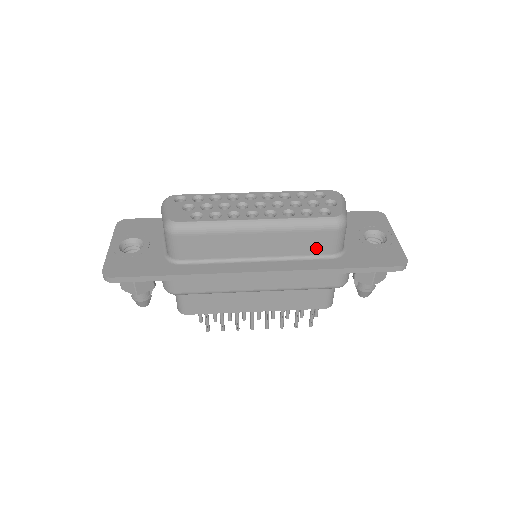
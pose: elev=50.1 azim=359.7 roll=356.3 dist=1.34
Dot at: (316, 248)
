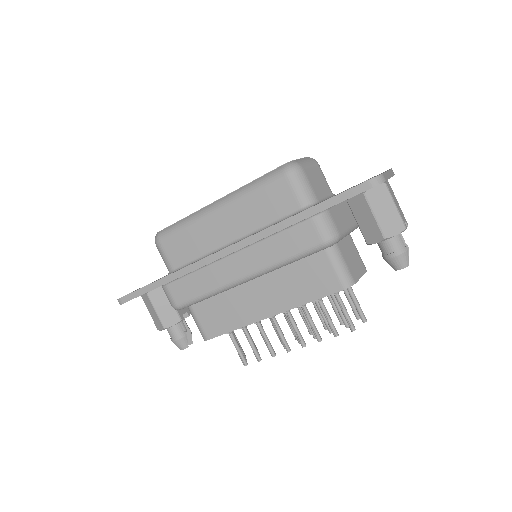
Dot at: (280, 207)
